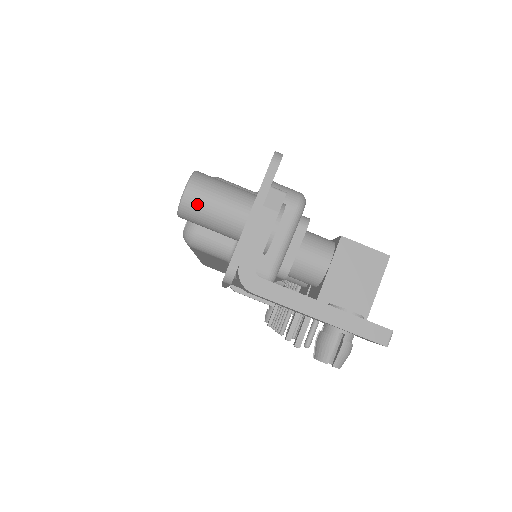
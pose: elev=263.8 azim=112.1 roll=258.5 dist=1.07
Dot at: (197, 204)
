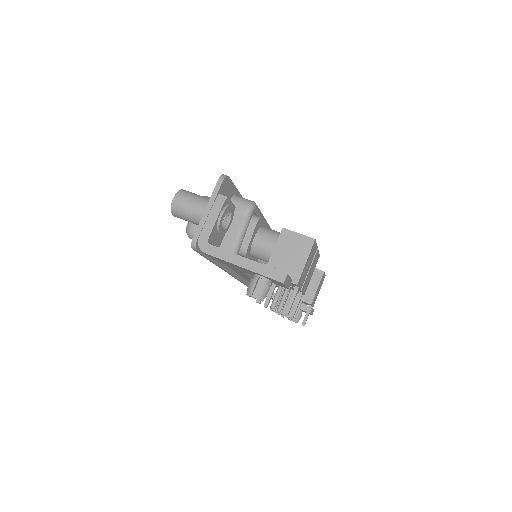
Dot at: (179, 207)
